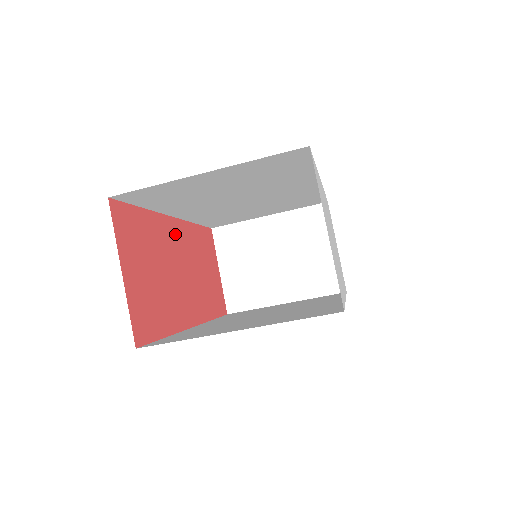
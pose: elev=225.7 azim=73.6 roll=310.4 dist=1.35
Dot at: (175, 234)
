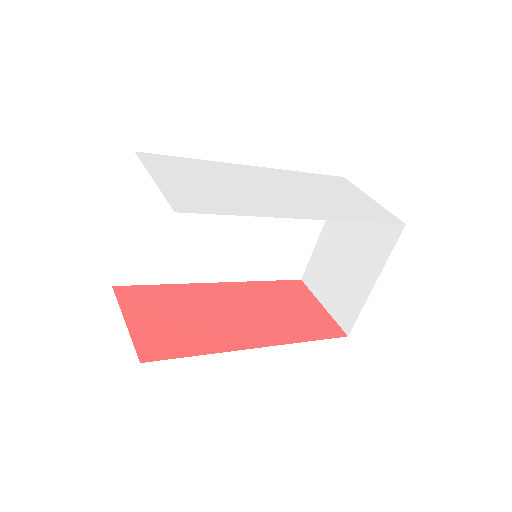
Dot at: (220, 292)
